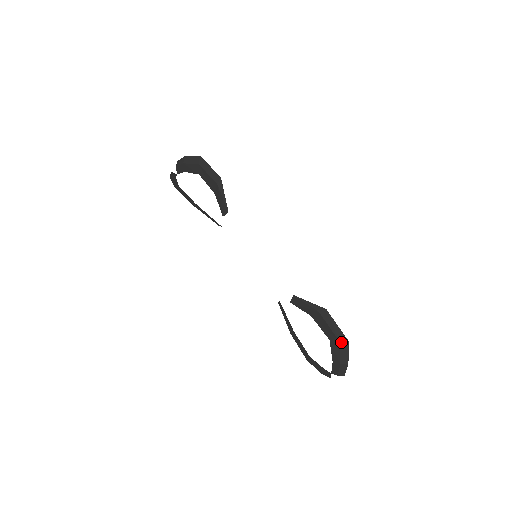
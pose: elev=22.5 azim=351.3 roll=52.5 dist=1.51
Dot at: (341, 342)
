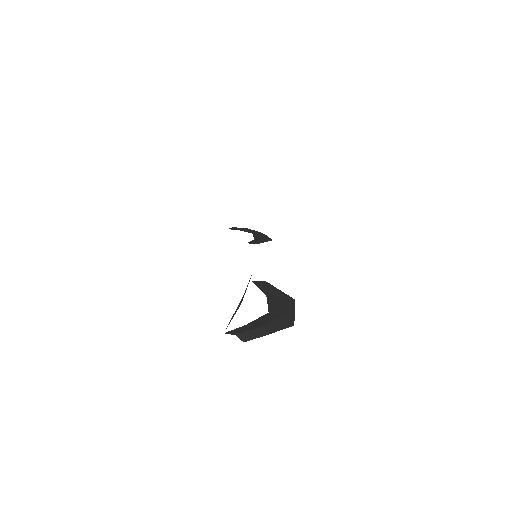
Dot at: (285, 318)
